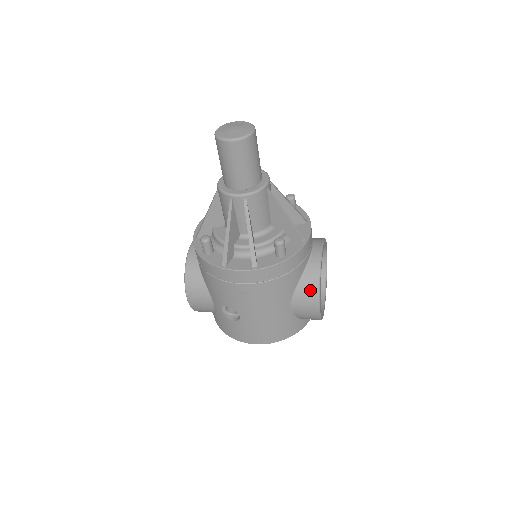
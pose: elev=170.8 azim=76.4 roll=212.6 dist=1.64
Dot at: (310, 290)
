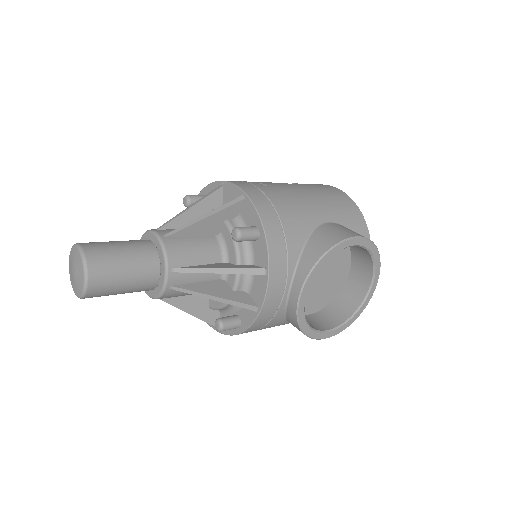
Dot at: occluded
